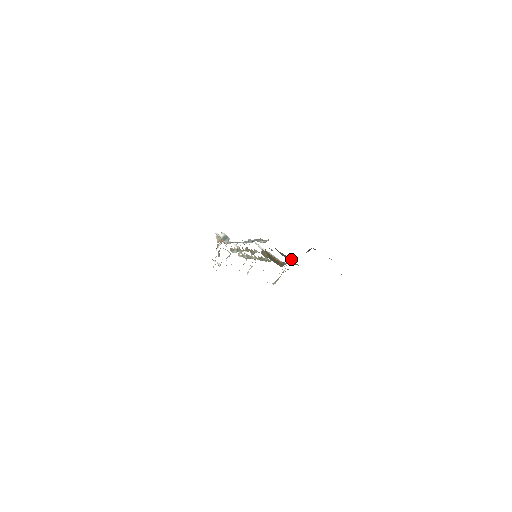
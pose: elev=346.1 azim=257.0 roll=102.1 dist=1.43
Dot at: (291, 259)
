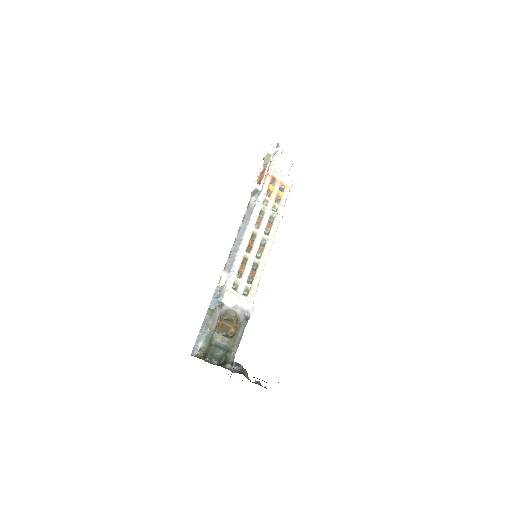
Dot at: (226, 352)
